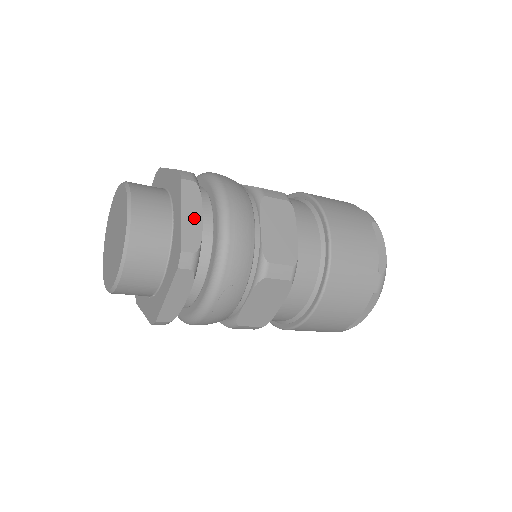
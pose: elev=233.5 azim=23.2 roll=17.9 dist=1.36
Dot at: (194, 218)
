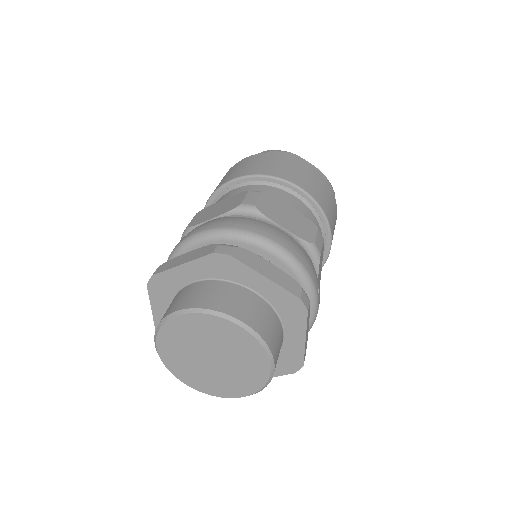
Dot at: (271, 270)
